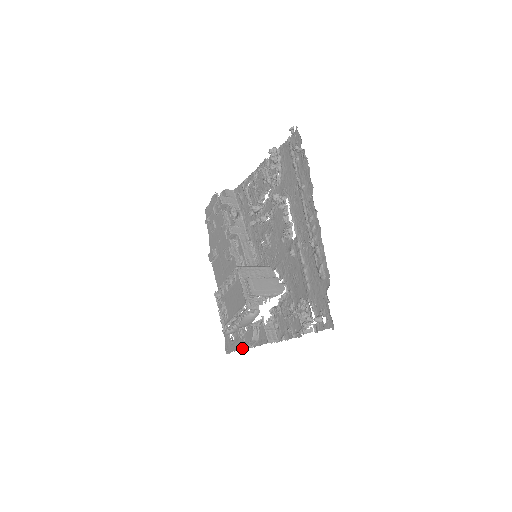
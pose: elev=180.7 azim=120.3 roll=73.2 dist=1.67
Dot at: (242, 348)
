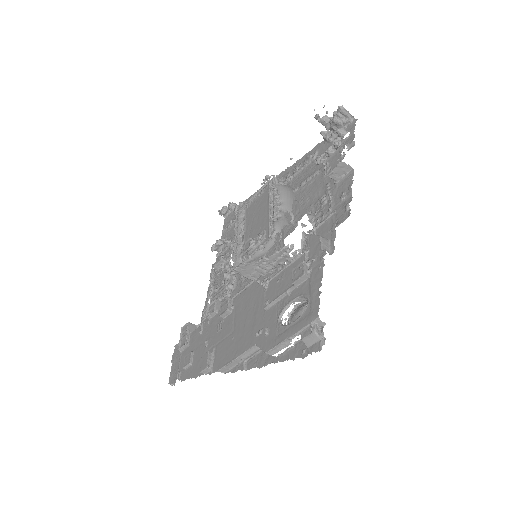
Dot at: (322, 265)
